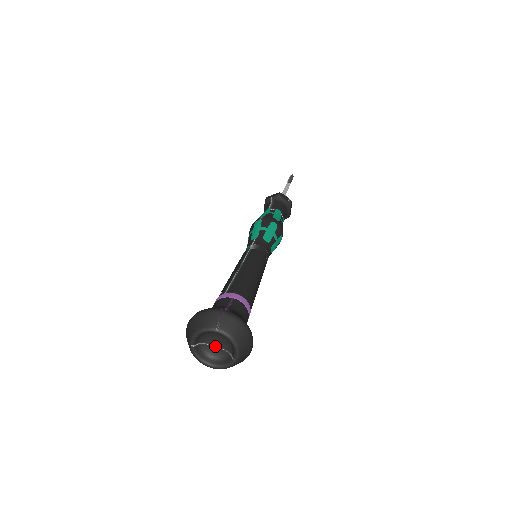
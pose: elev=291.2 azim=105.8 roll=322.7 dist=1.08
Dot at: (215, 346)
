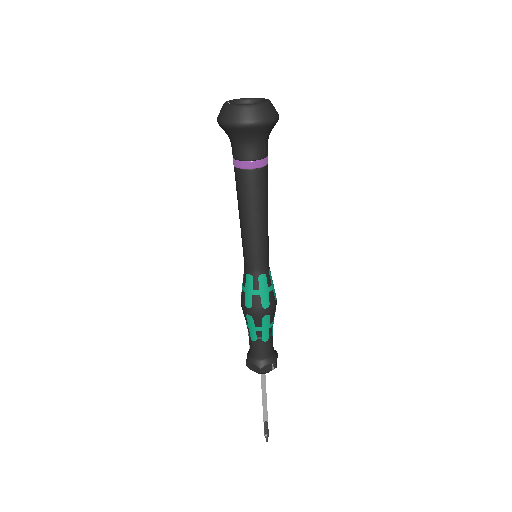
Dot at: occluded
